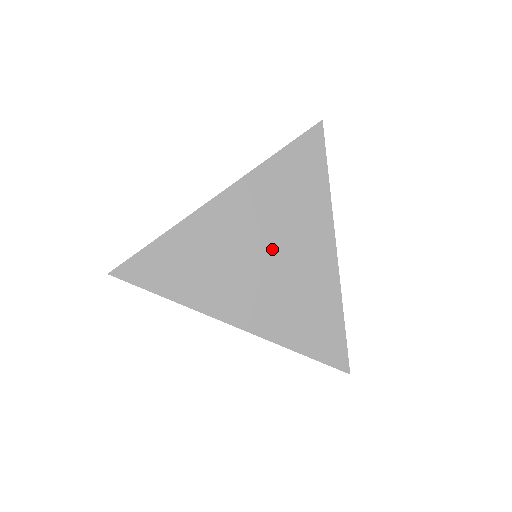
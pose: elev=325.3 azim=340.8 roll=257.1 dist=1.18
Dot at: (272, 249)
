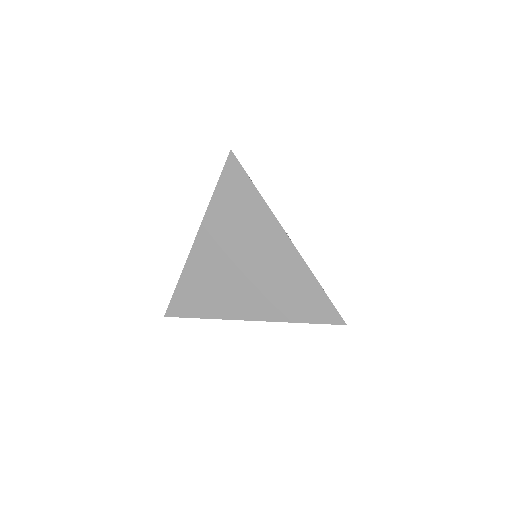
Dot at: (246, 260)
